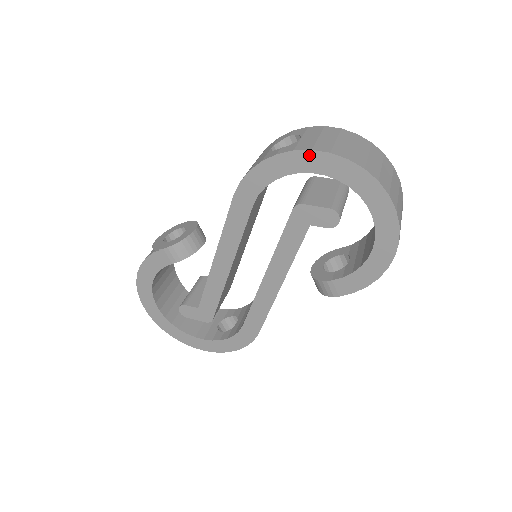
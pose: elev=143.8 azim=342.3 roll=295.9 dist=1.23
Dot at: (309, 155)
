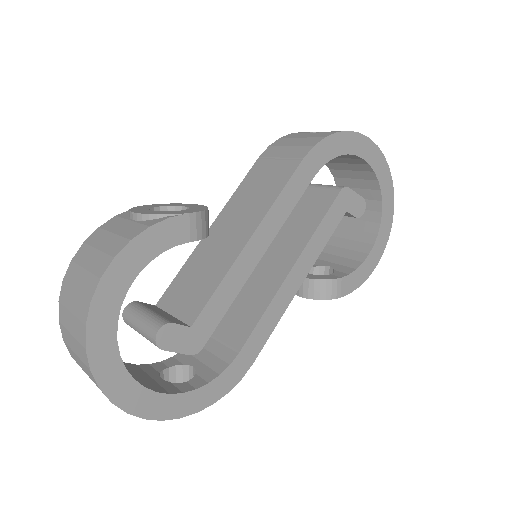
Dot at: (366, 142)
